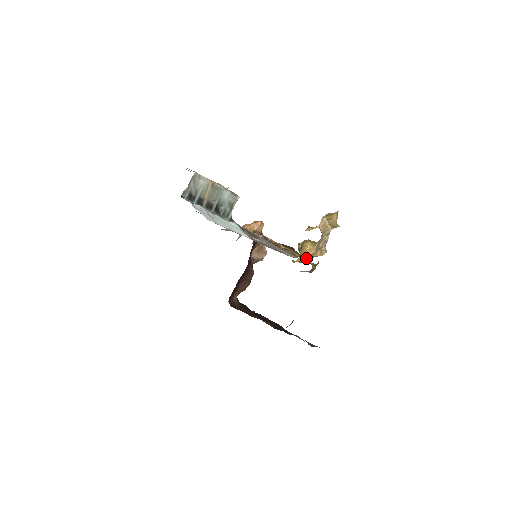
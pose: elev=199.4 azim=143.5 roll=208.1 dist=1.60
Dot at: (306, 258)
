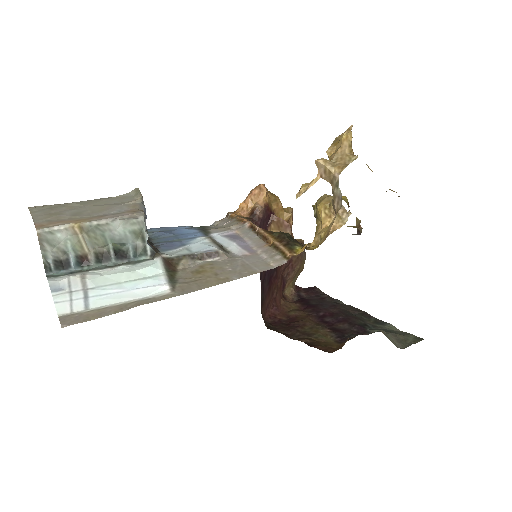
Dot at: (321, 238)
